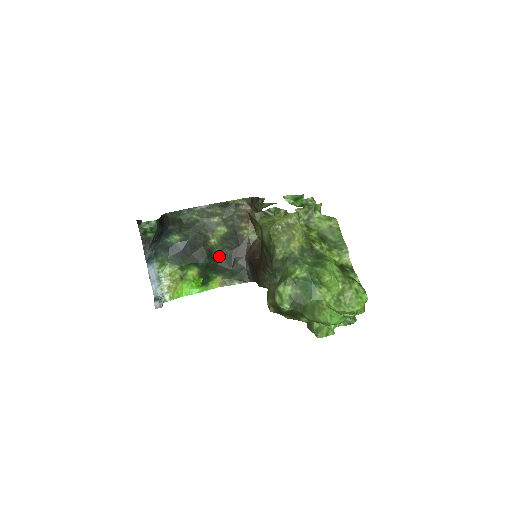
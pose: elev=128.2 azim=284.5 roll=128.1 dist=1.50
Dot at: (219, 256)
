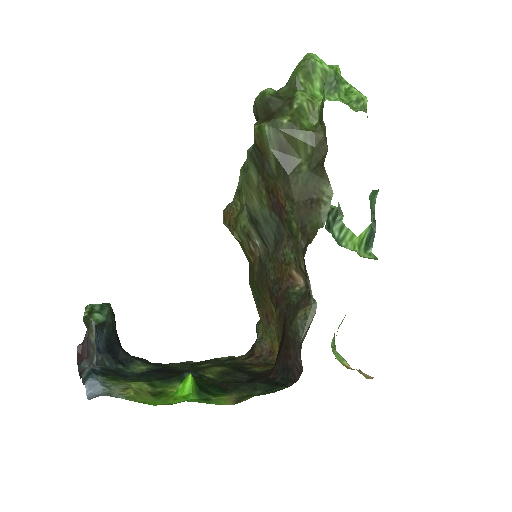
Dot at: (221, 382)
